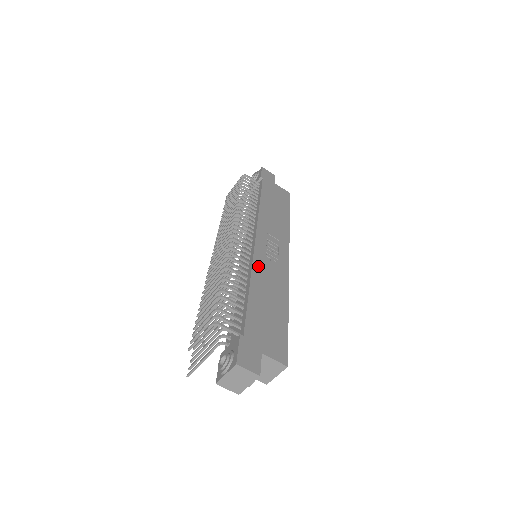
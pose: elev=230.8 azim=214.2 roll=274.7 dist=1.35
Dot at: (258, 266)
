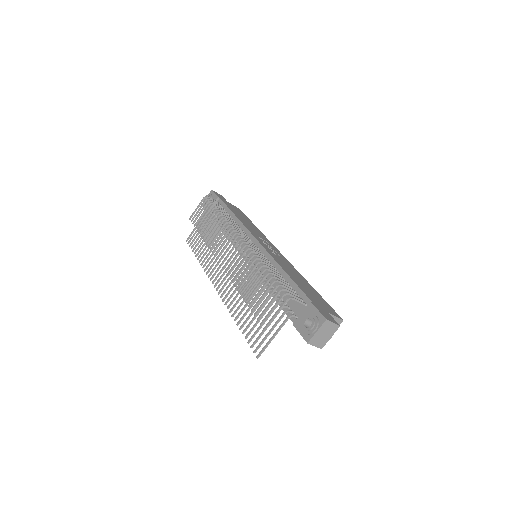
Dot at: (275, 258)
